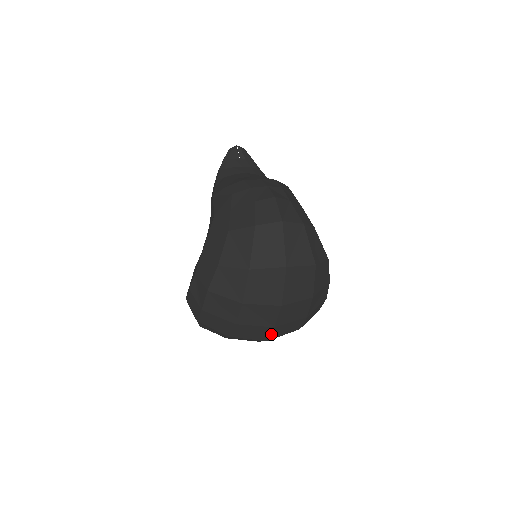
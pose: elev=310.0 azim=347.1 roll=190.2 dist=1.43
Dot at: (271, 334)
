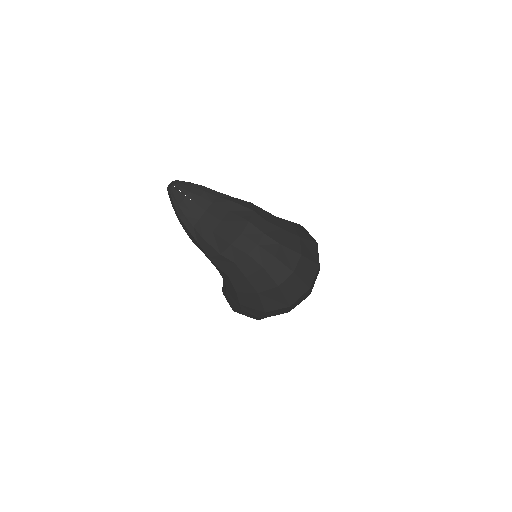
Dot at: occluded
